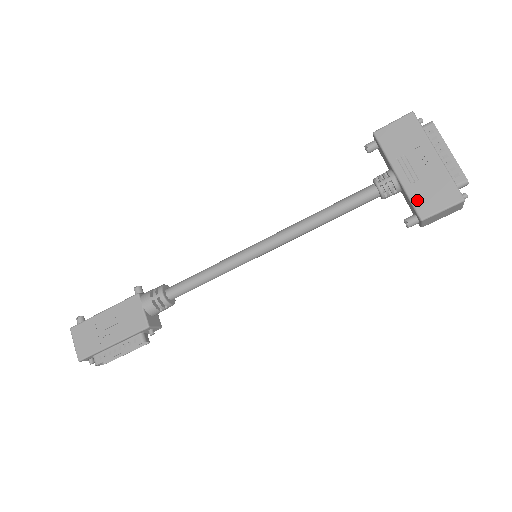
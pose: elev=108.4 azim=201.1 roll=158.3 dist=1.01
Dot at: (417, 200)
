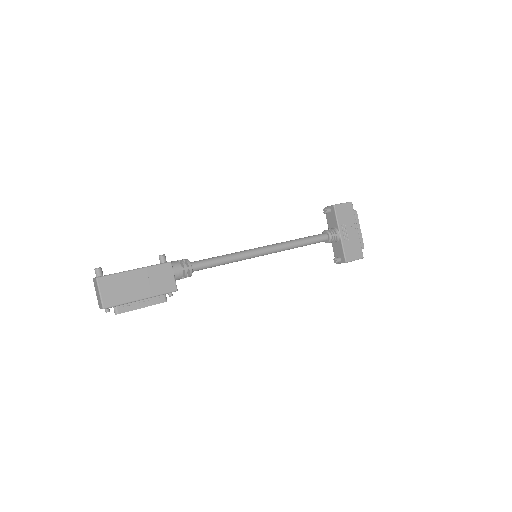
Dot at: (346, 251)
